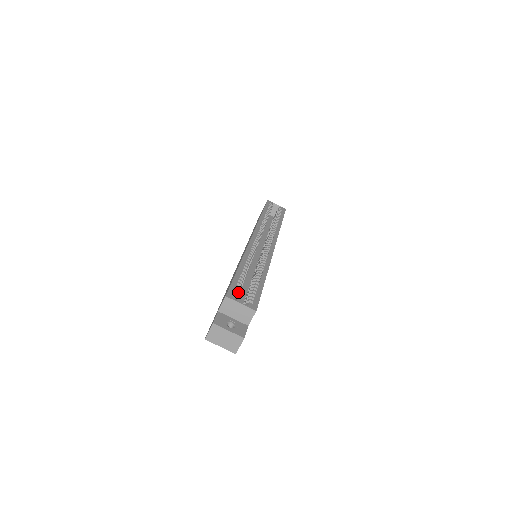
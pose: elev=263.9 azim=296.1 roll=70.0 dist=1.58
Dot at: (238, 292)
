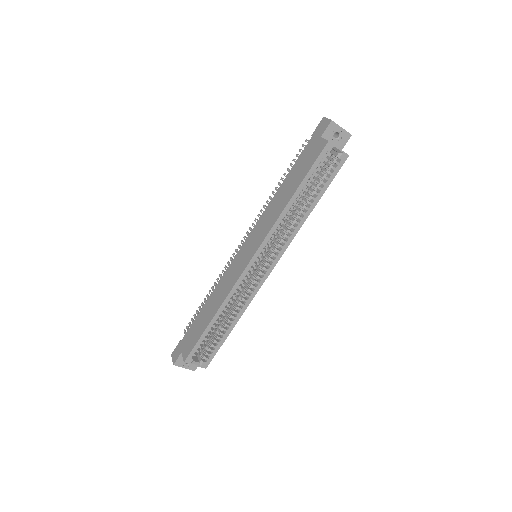
Dot at: occluded
